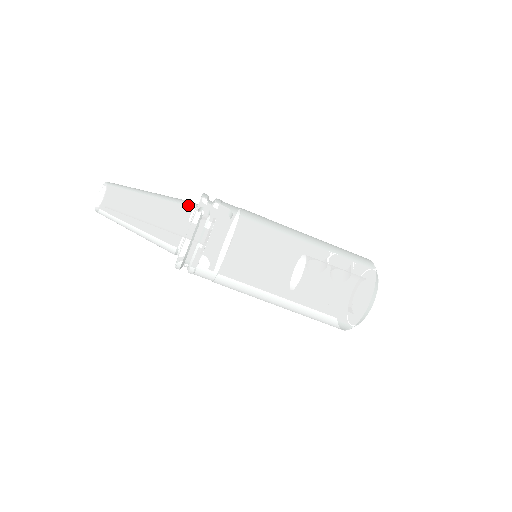
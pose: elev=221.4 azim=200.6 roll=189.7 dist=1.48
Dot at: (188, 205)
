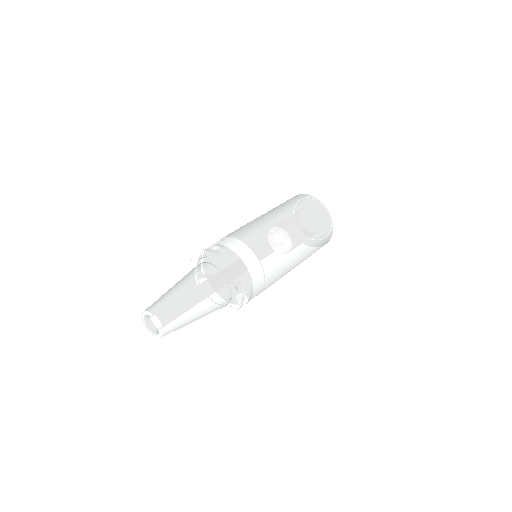
Dot at: (196, 266)
